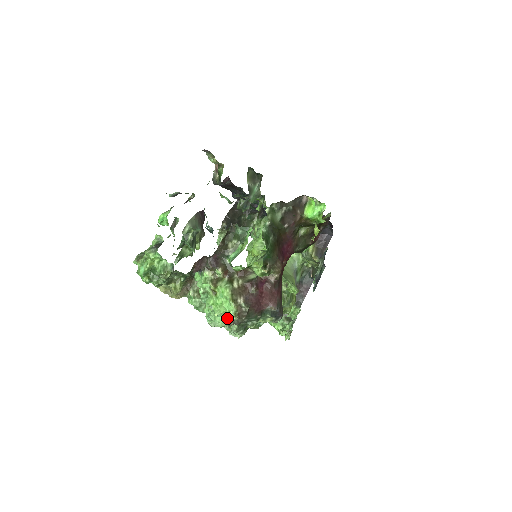
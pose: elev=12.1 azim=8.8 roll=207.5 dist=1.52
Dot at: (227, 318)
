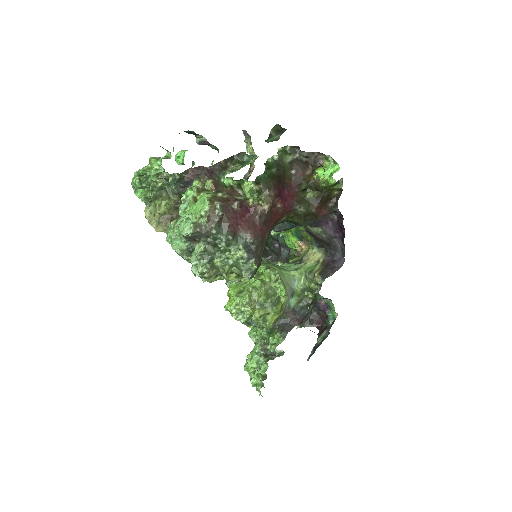
Dot at: (196, 221)
